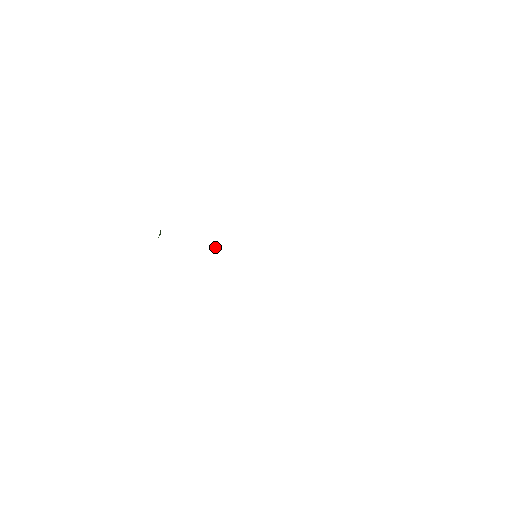
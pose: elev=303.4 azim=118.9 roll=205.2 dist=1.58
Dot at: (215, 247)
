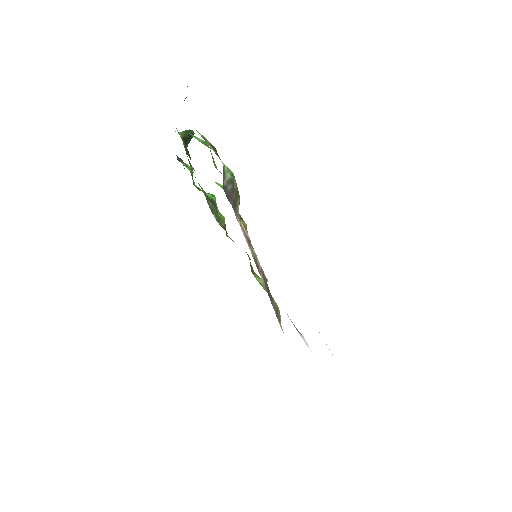
Dot at: occluded
